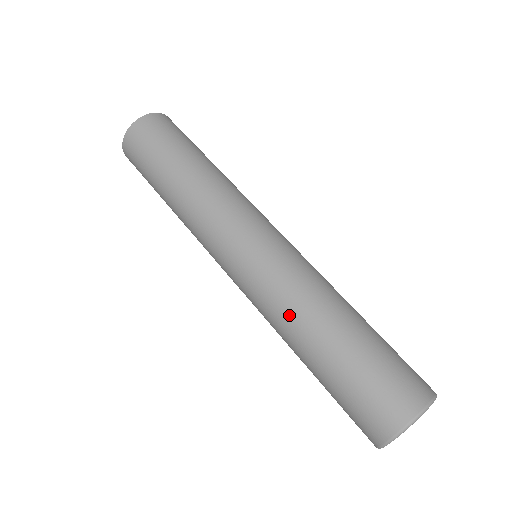
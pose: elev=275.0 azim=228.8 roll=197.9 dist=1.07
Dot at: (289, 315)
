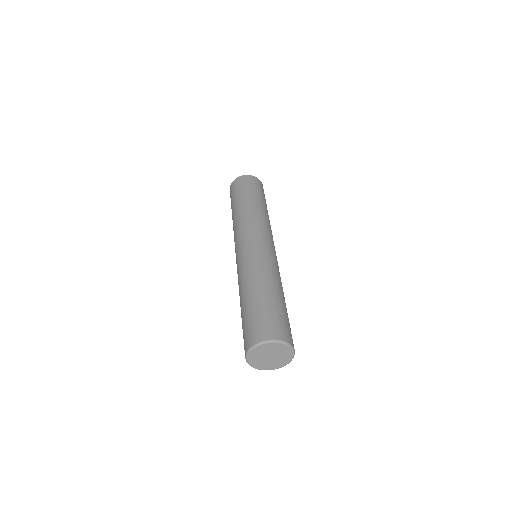
Dot at: (245, 278)
